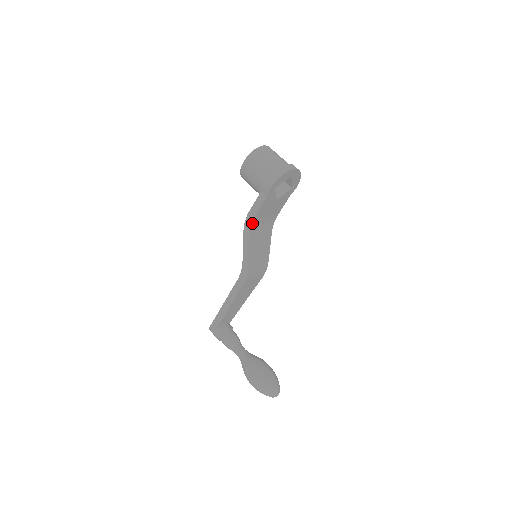
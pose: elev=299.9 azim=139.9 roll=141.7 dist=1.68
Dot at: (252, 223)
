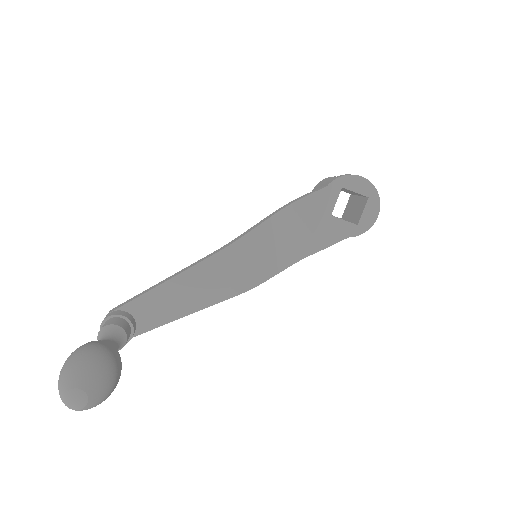
Dot at: (287, 207)
